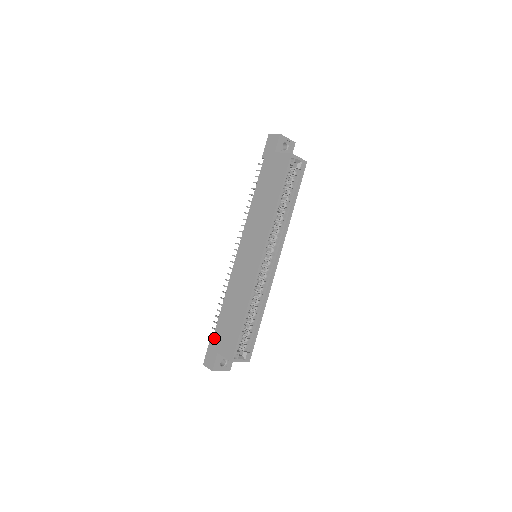
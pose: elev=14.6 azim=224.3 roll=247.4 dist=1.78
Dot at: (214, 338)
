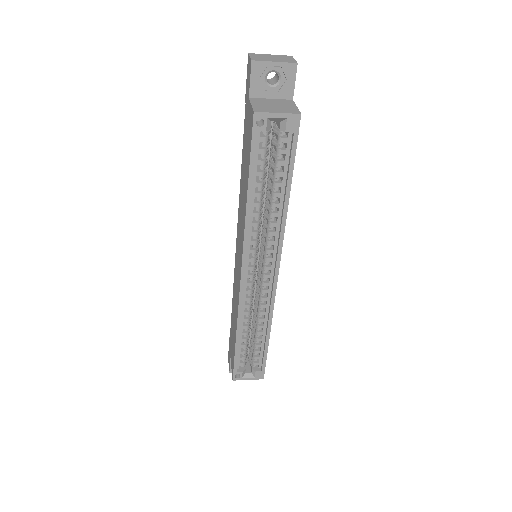
Dot at: (230, 338)
